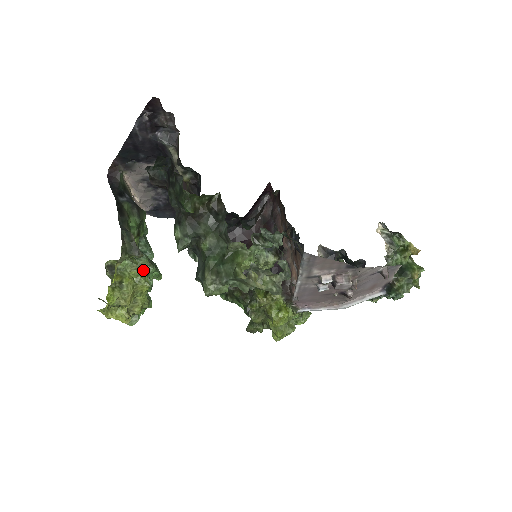
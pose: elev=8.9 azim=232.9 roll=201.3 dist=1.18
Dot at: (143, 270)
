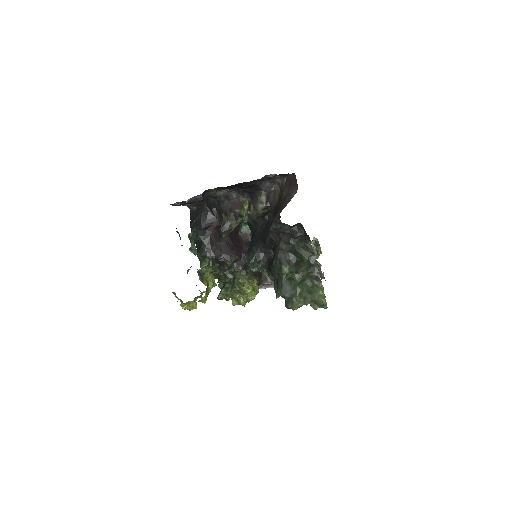
Dot at: occluded
